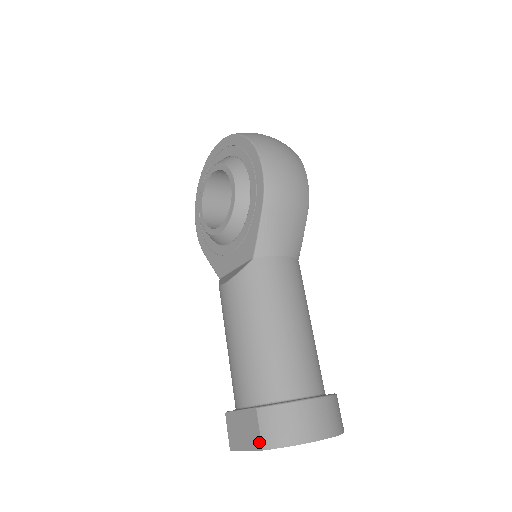
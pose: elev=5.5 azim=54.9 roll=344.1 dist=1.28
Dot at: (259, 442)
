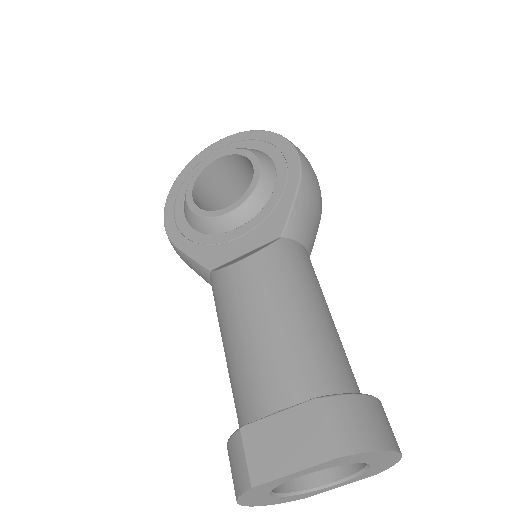
Dot at: (329, 447)
